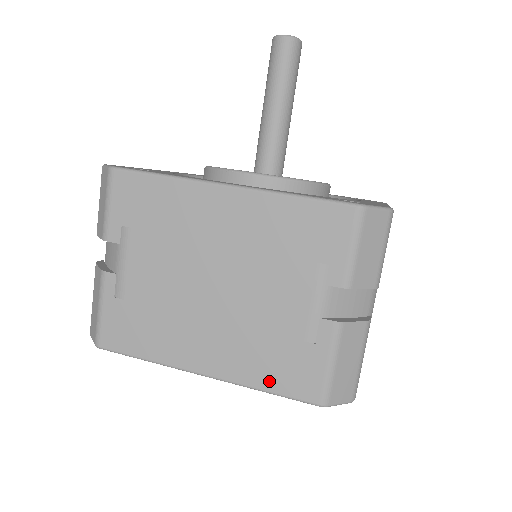
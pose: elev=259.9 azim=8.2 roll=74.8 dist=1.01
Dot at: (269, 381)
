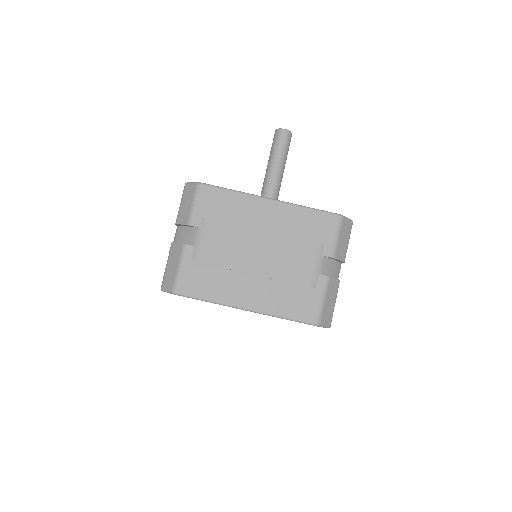
Dot at: (287, 311)
